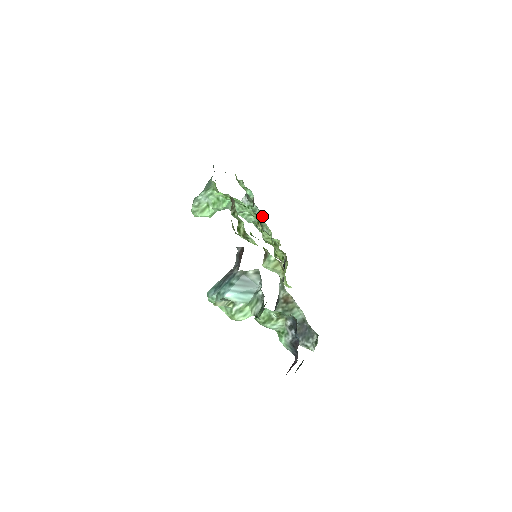
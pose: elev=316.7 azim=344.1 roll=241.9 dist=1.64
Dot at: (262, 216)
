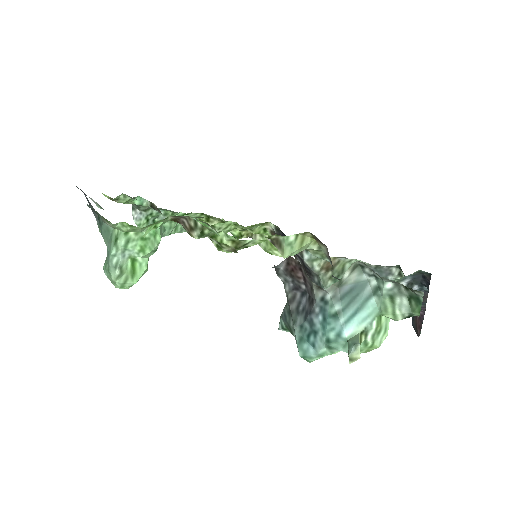
Dot at: (172, 214)
